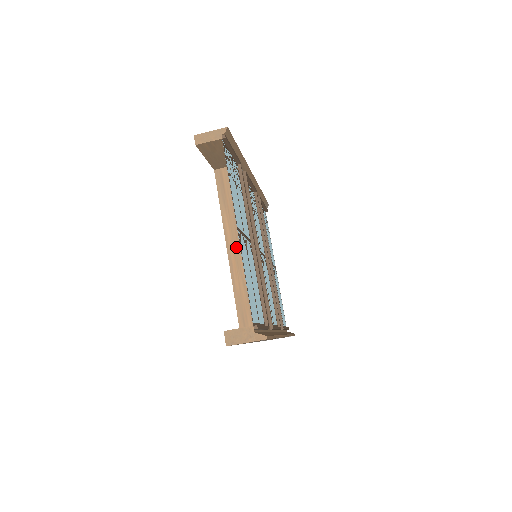
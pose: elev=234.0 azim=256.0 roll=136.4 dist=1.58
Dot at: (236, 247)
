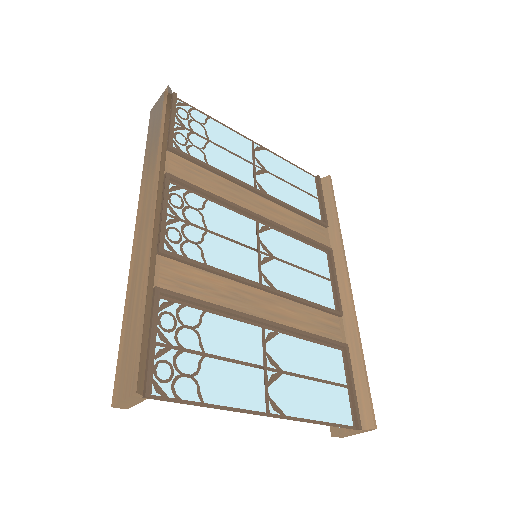
Dot at: occluded
